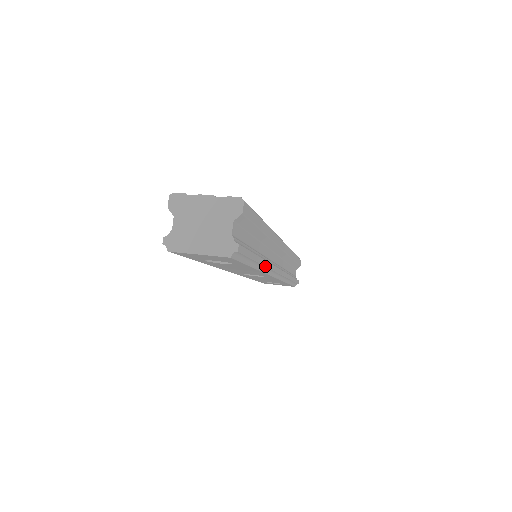
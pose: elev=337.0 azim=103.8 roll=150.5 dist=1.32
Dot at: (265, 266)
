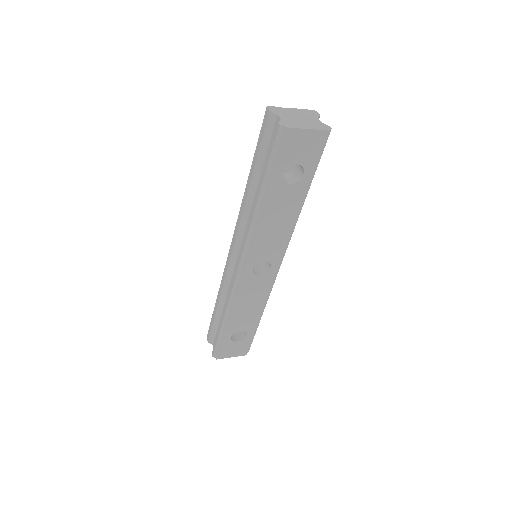
Dot at: occluded
